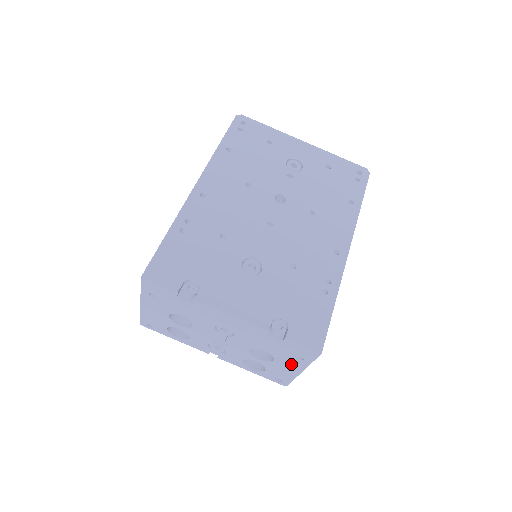
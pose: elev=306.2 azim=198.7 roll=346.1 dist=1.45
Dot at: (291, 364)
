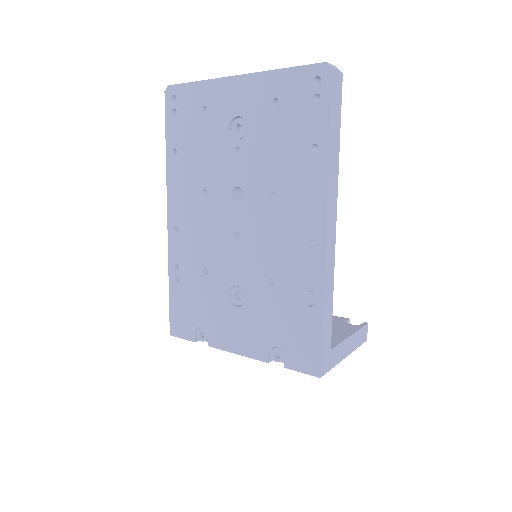
Dot at: occluded
